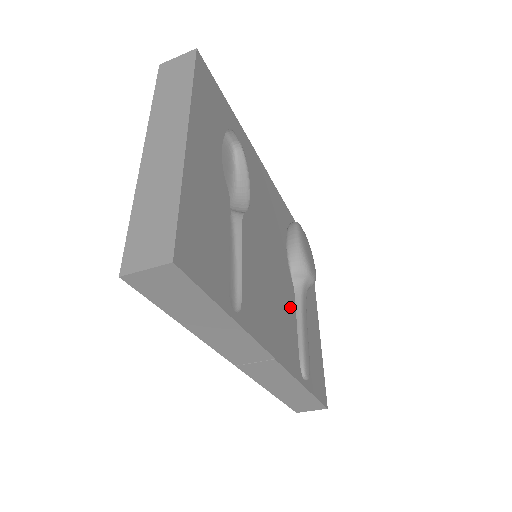
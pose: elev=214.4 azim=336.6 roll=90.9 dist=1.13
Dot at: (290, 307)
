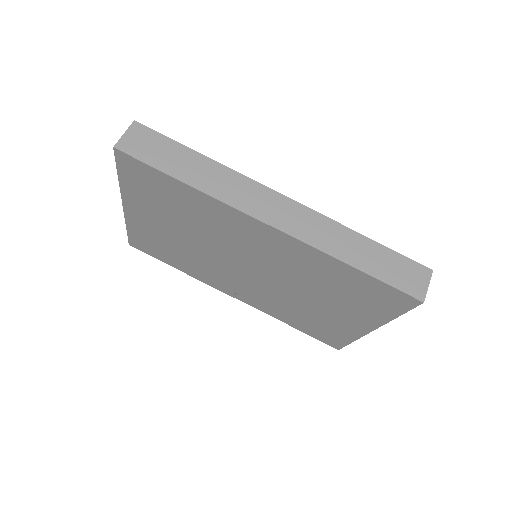
Dot at: occluded
